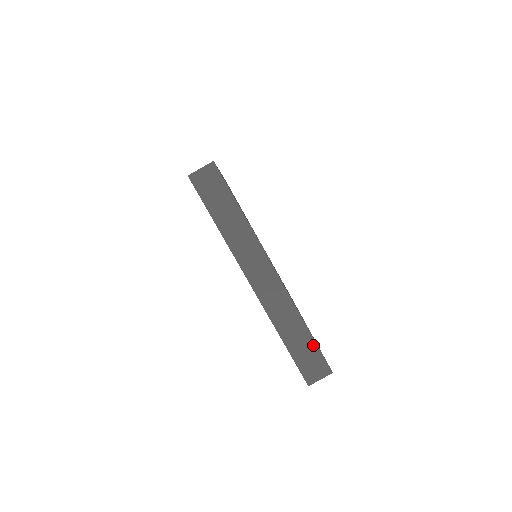
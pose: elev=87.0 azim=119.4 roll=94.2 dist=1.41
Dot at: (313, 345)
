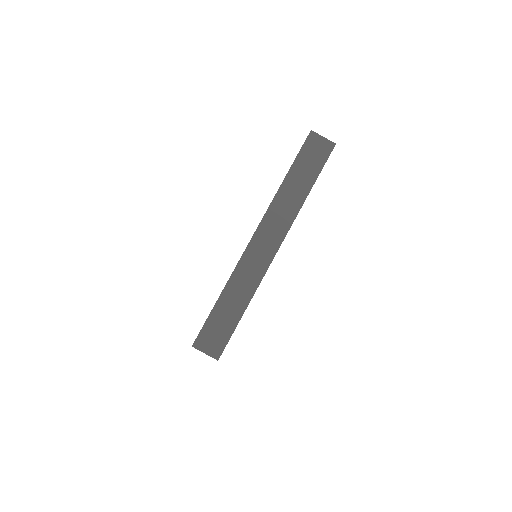
Dot at: (233, 325)
